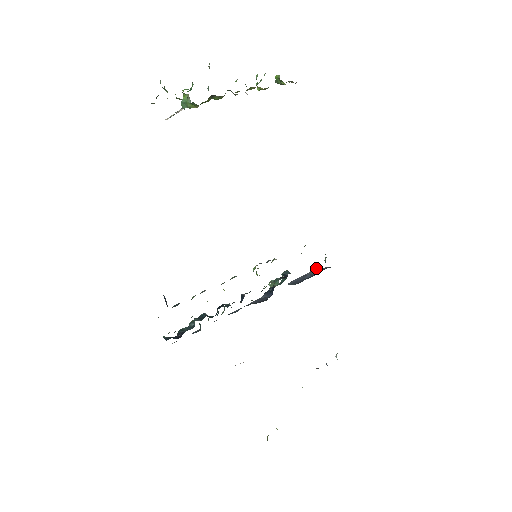
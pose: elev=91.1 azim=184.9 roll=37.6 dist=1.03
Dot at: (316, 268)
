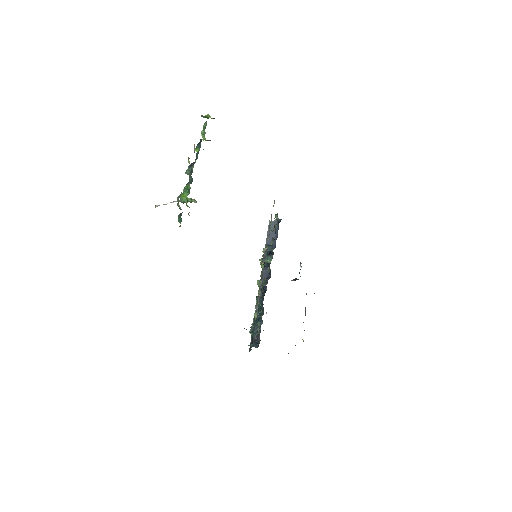
Dot at: (269, 223)
